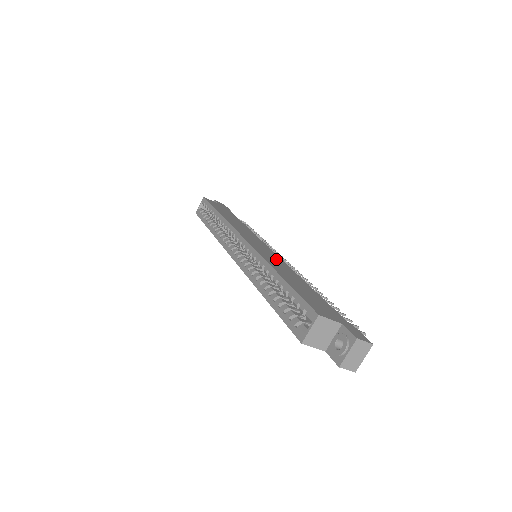
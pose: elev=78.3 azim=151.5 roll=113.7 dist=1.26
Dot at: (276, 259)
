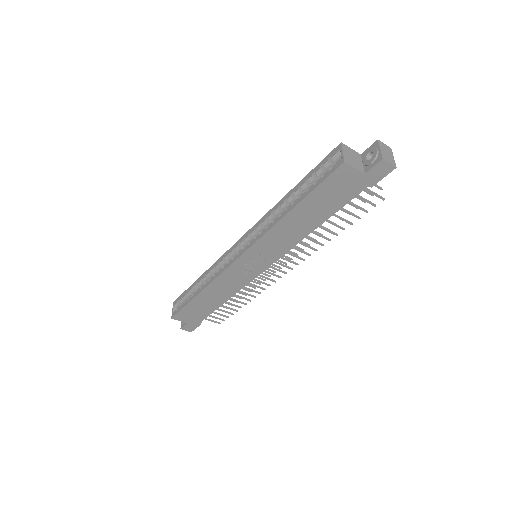
Dot at: occluded
